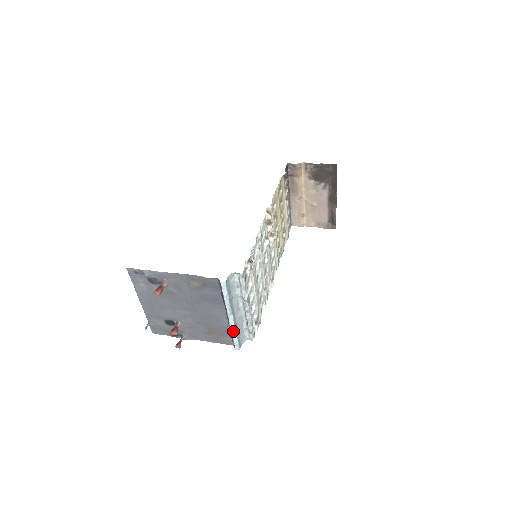
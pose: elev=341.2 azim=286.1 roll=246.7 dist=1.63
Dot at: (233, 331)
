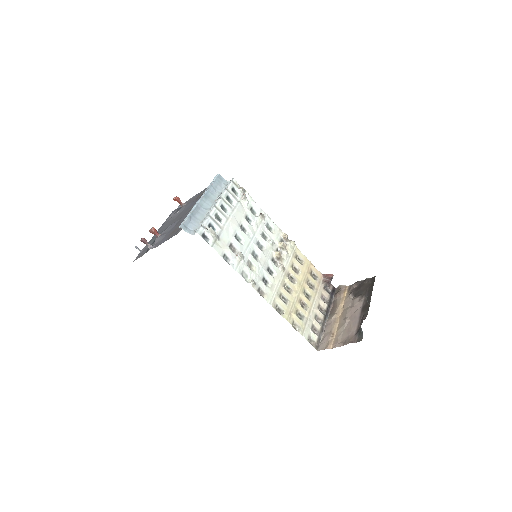
Dot at: (192, 210)
